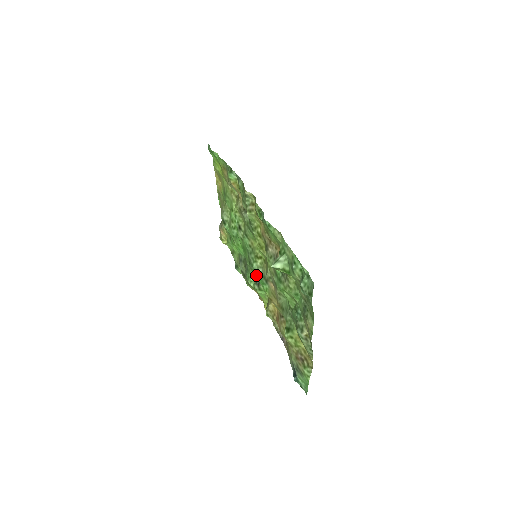
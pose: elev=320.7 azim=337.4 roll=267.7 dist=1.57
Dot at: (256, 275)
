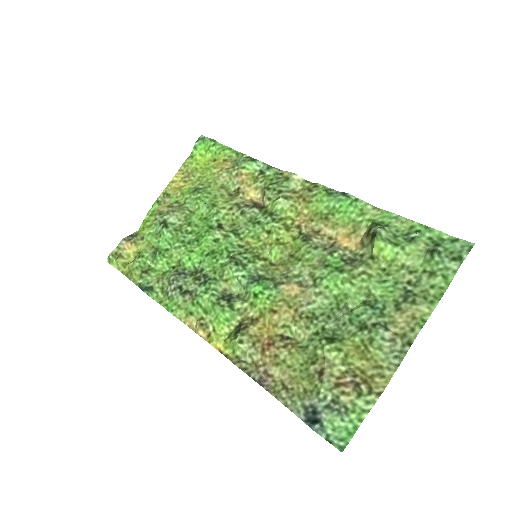
Dot at: (248, 278)
